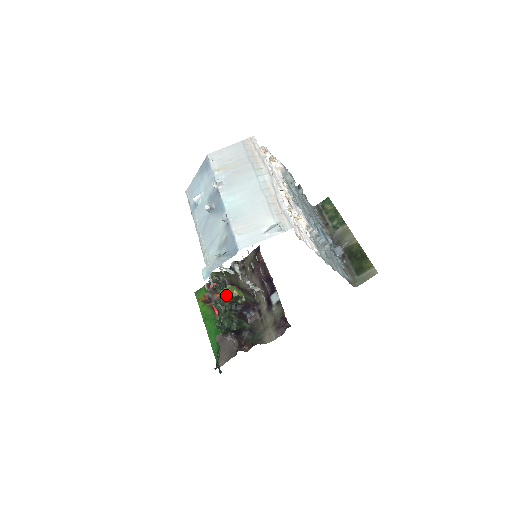
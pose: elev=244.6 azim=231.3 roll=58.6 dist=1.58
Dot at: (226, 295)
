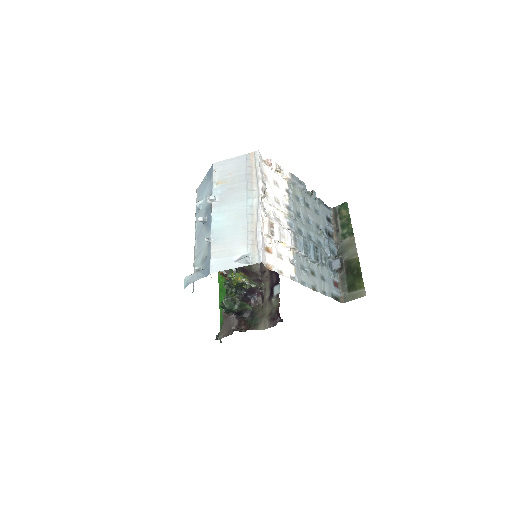
Dot at: occluded
